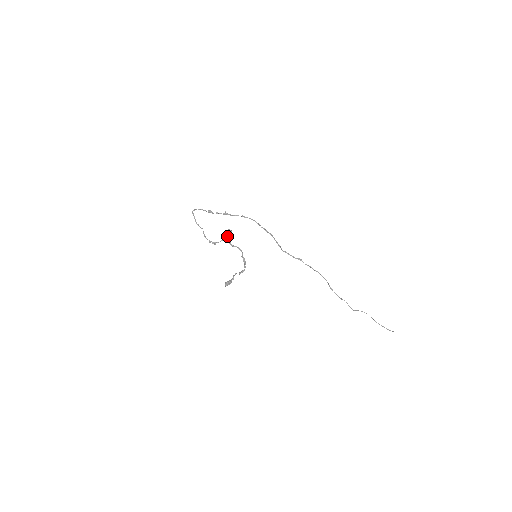
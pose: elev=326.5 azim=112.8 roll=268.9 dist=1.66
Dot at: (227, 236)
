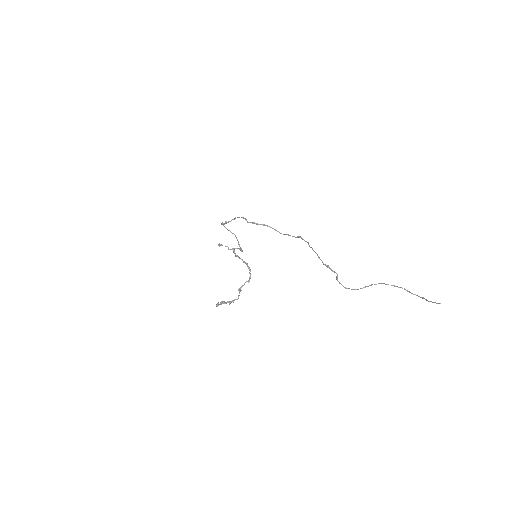
Dot at: (228, 248)
